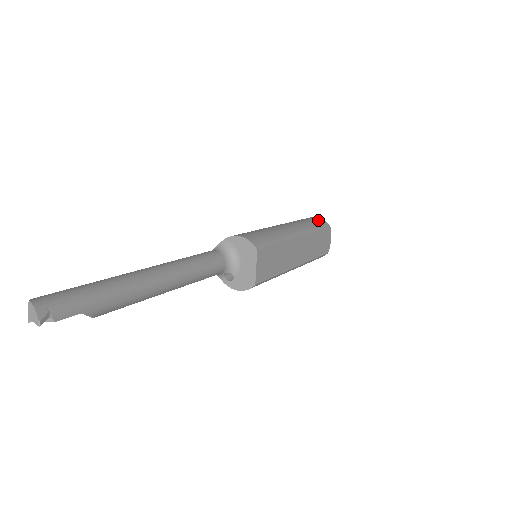
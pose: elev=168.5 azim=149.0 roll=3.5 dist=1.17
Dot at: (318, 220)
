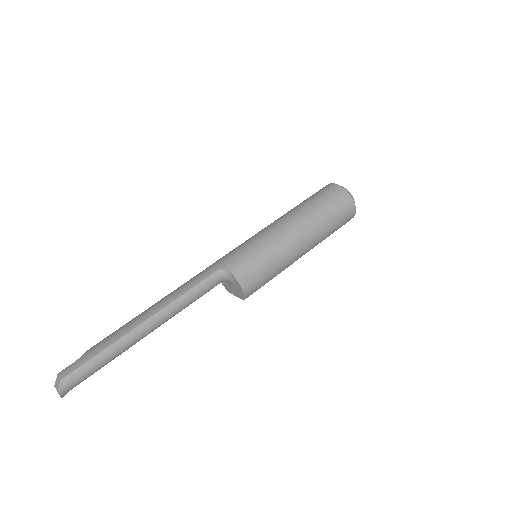
Dot at: (348, 216)
